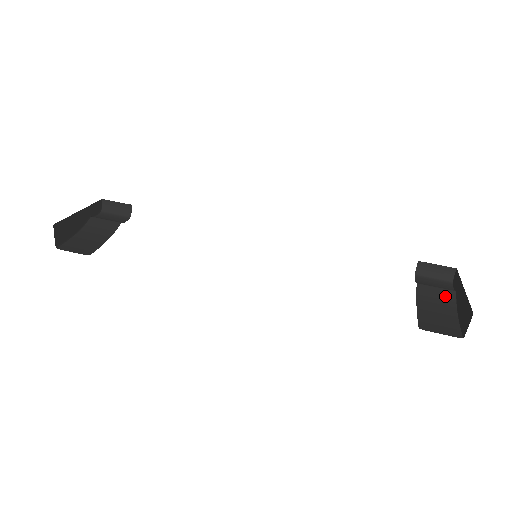
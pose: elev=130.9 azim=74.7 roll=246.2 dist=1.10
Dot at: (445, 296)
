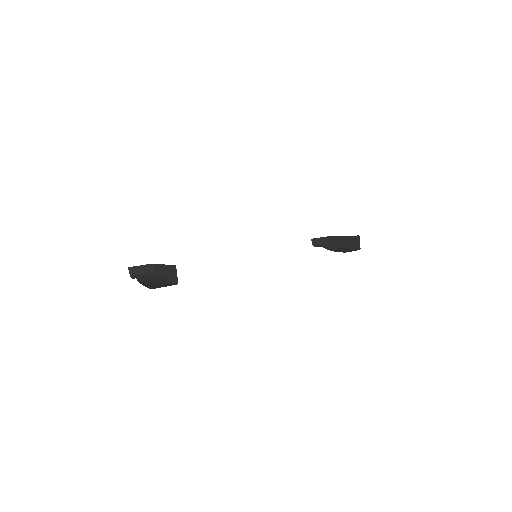
Dot at: (334, 246)
